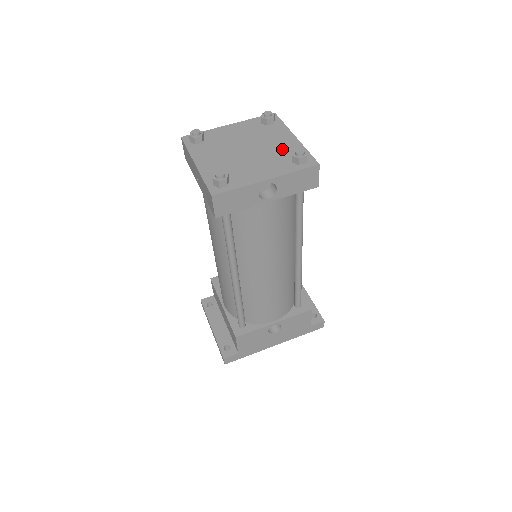
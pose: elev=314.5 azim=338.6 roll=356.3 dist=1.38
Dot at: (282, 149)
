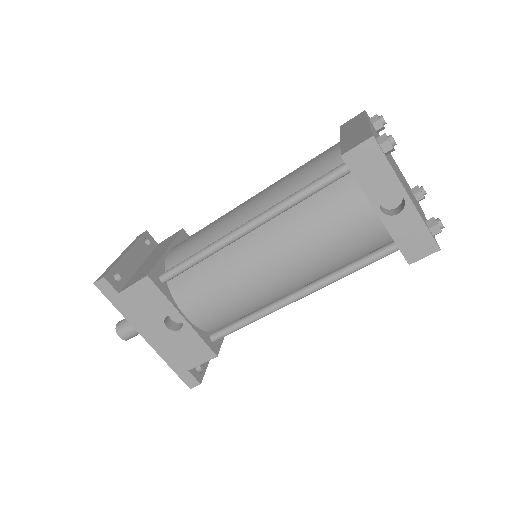
Dot at: (420, 210)
